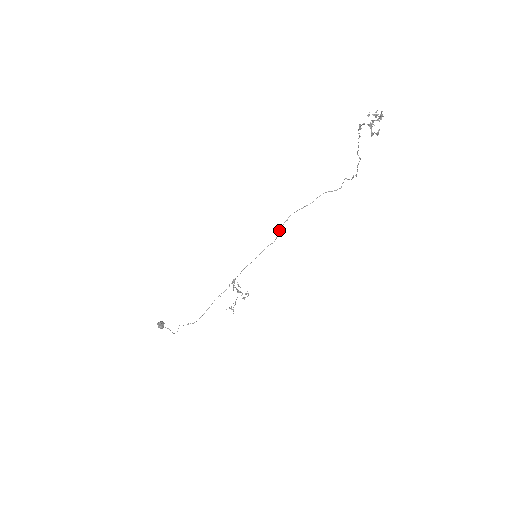
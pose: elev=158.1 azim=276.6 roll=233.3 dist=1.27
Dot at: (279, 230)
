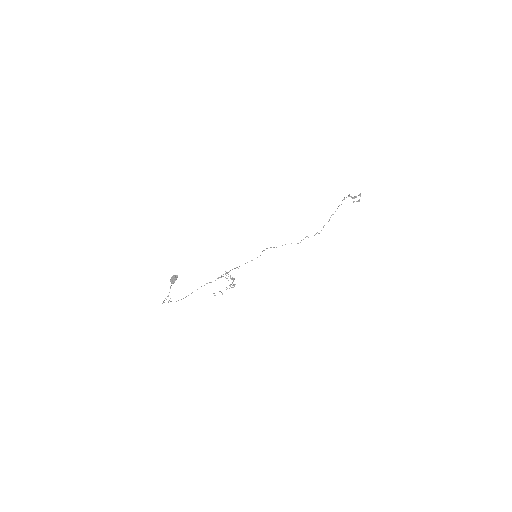
Dot at: occluded
